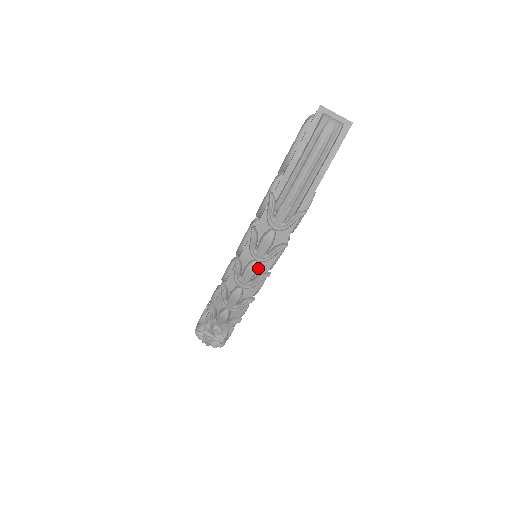
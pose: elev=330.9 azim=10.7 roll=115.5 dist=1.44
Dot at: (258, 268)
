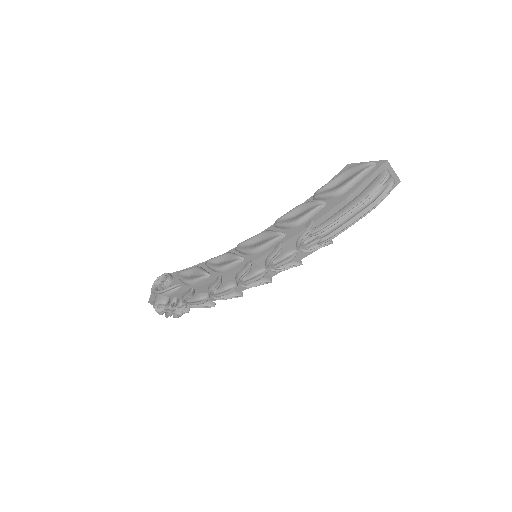
Dot at: occluded
